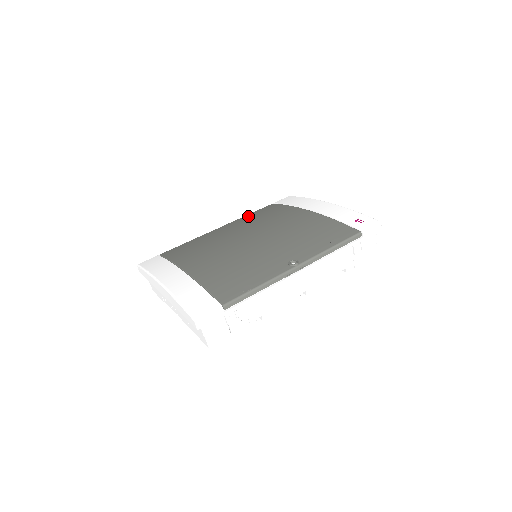
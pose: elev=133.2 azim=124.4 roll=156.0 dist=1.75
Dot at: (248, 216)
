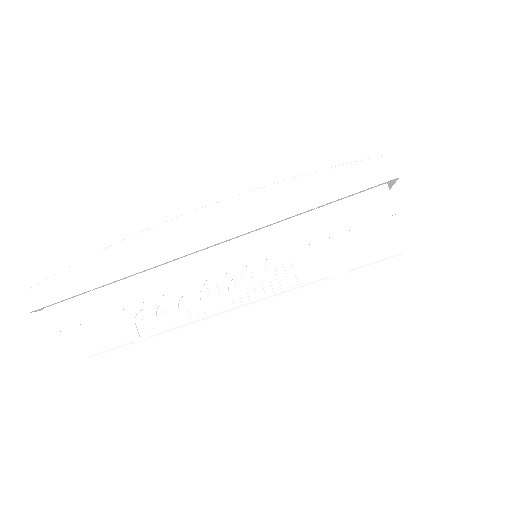
Dot at: occluded
